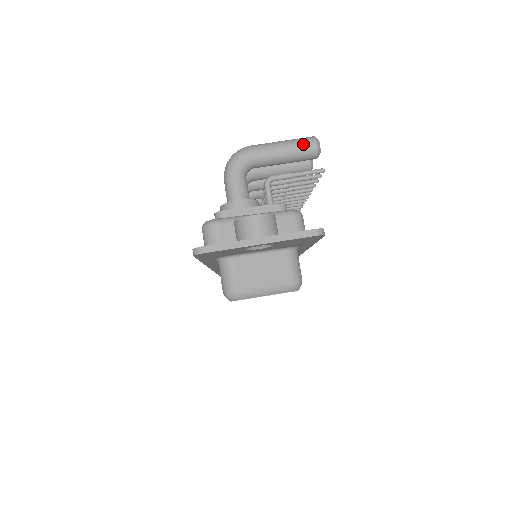
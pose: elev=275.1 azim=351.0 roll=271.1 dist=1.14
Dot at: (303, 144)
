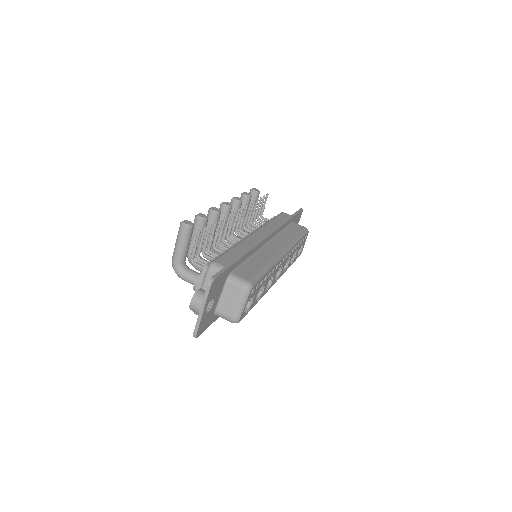
Dot at: (181, 233)
